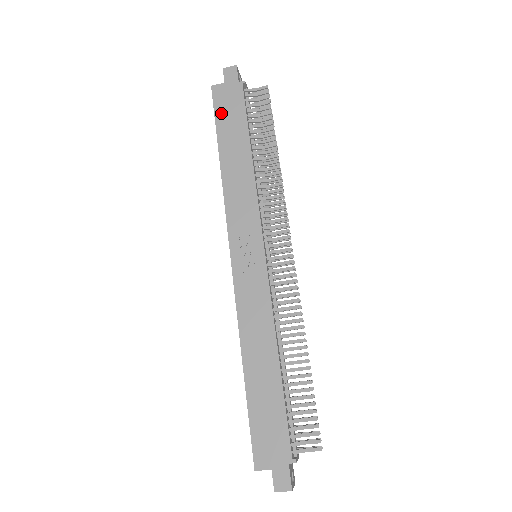
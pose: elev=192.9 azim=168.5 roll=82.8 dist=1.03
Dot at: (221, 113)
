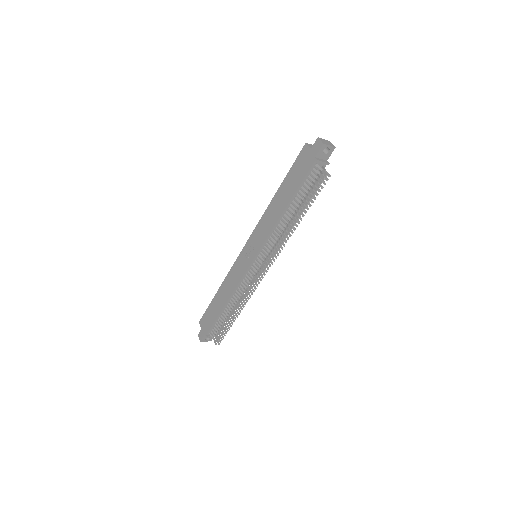
Dot at: (295, 167)
